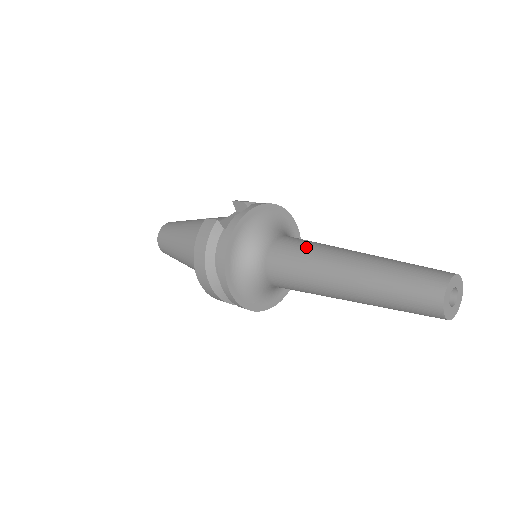
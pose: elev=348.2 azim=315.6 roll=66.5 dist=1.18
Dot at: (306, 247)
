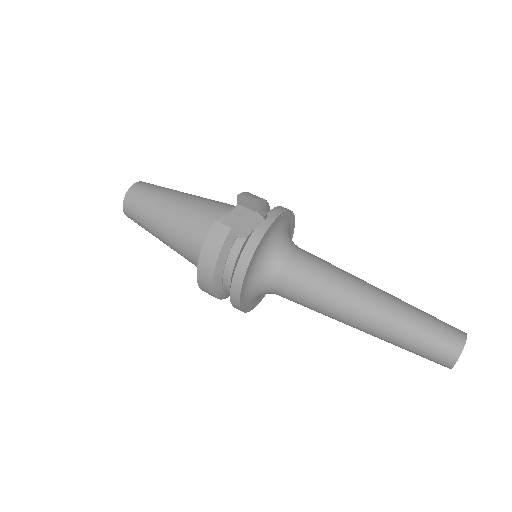
Dot at: (327, 275)
